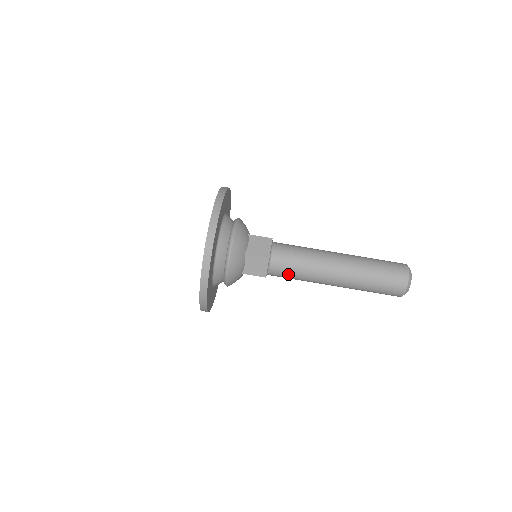
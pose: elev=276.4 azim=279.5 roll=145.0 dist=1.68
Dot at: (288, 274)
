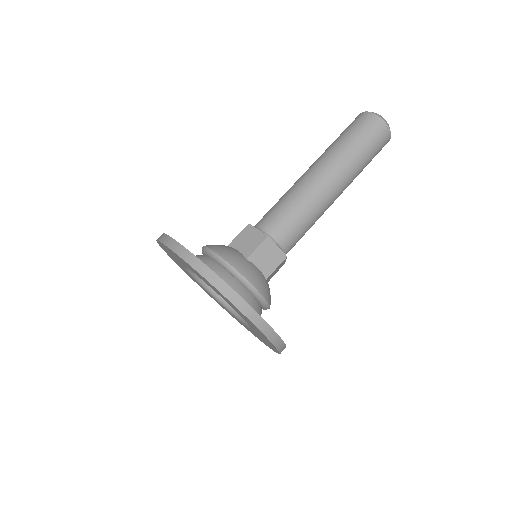
Dot at: occluded
